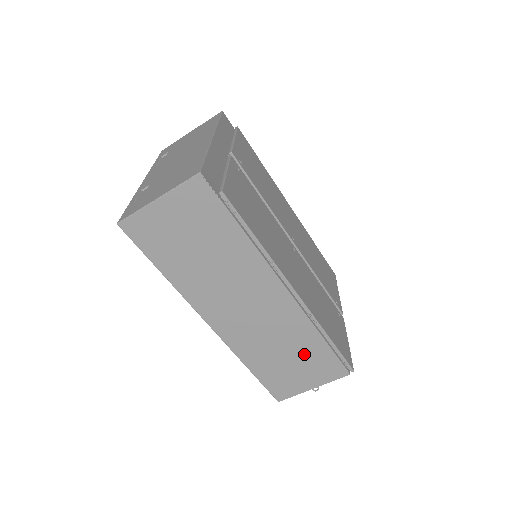
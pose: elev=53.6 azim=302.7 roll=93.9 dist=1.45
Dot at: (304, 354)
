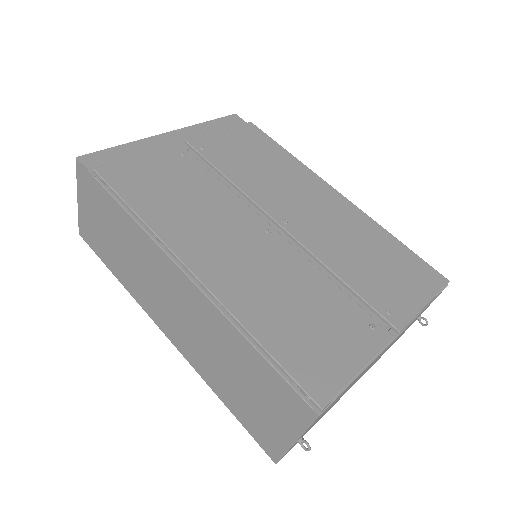
Dot at: (249, 373)
